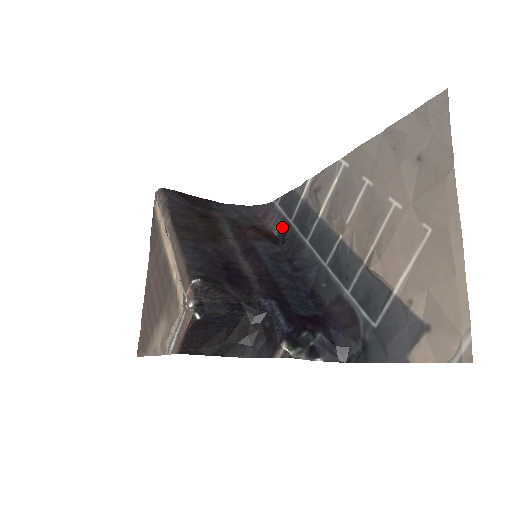
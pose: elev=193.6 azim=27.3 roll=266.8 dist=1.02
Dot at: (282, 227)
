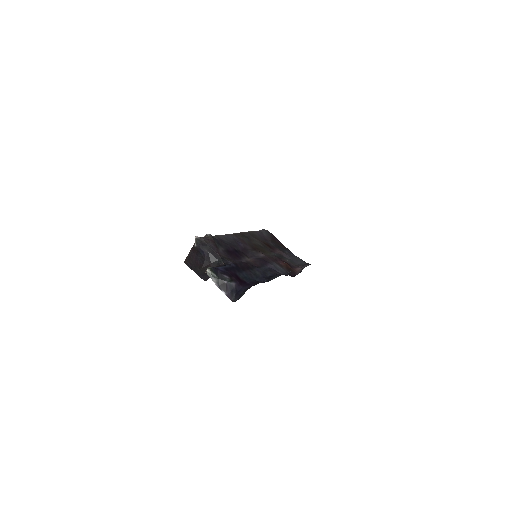
Dot at: occluded
